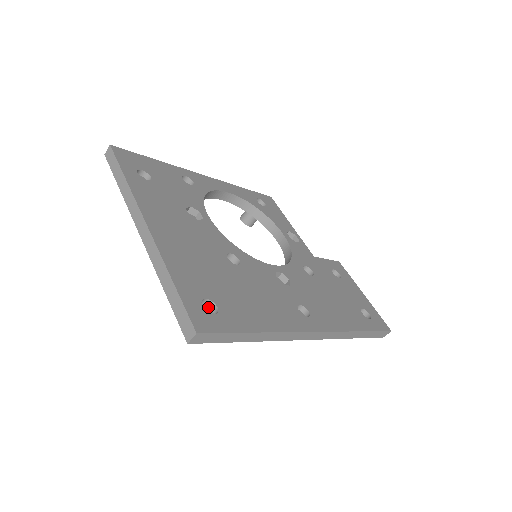
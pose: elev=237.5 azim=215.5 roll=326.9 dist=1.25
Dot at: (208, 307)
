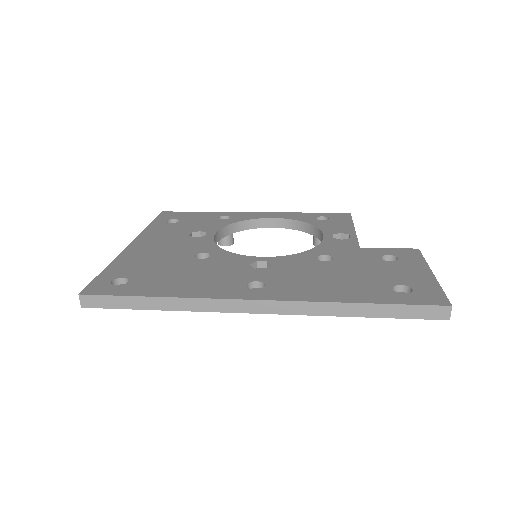
Dot at: occluded
